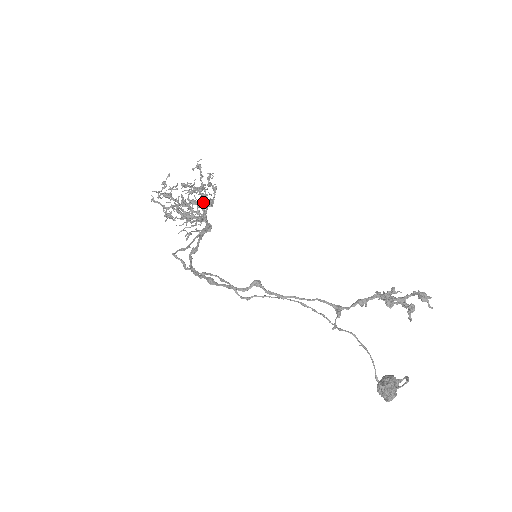
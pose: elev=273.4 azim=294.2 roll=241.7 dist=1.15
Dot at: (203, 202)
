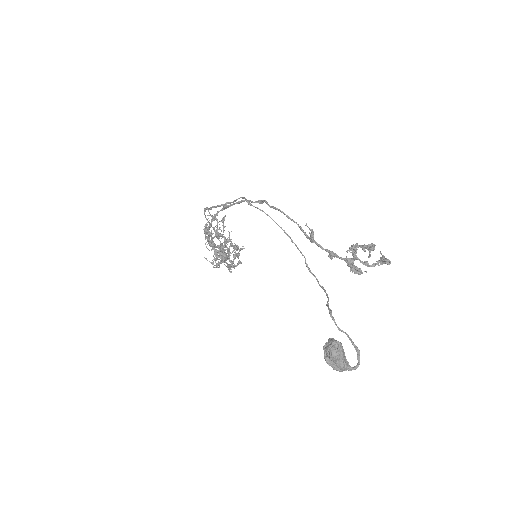
Dot at: (232, 244)
